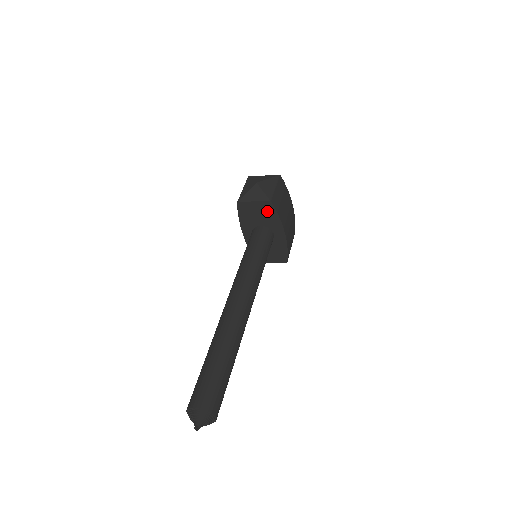
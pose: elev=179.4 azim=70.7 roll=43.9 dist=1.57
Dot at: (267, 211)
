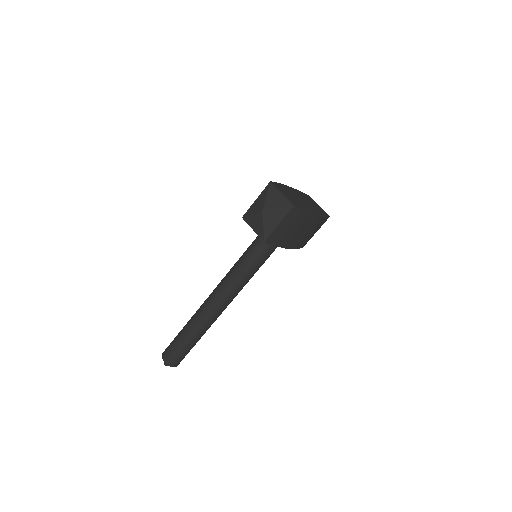
Dot at: occluded
